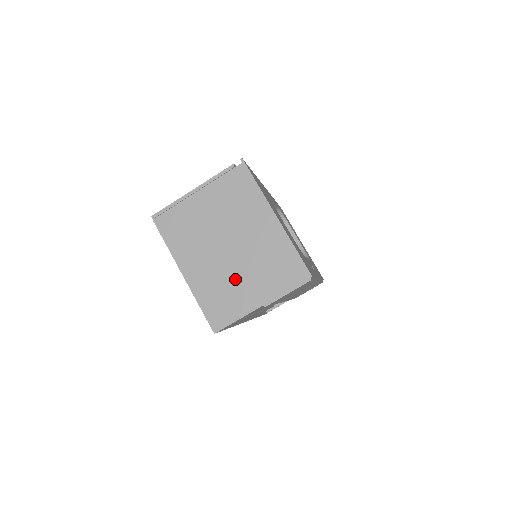
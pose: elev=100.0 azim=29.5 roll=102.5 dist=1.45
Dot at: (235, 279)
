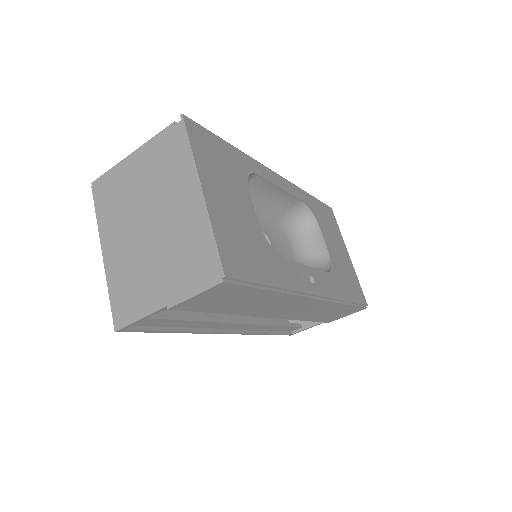
Dot at: (146, 267)
